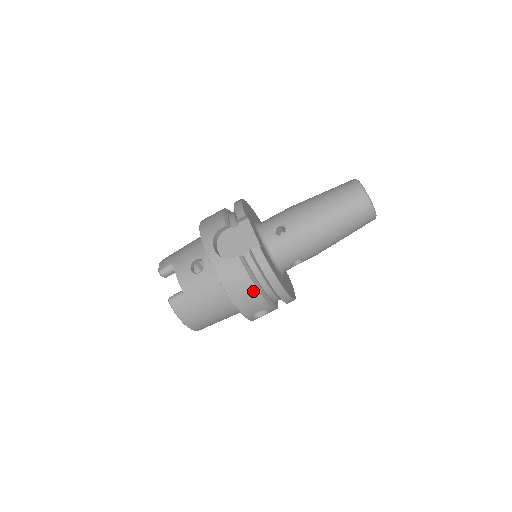
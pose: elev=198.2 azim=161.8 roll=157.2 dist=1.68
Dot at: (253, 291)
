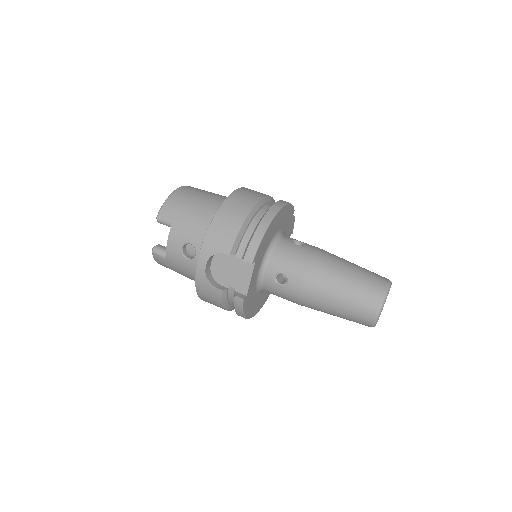
Dot at: occluded
